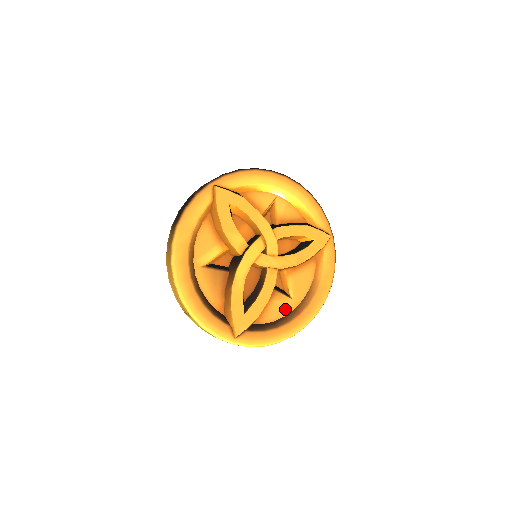
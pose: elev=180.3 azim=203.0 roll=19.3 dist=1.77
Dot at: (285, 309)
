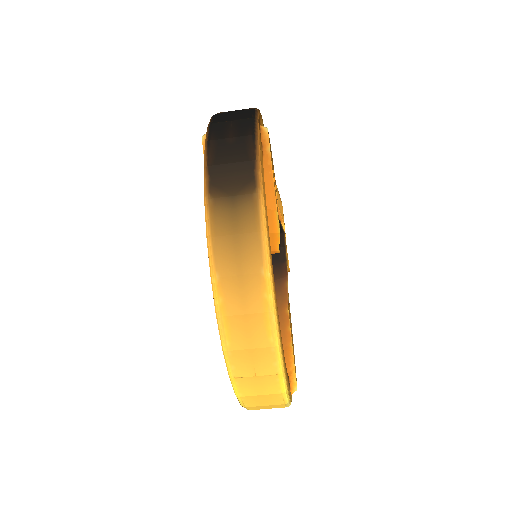
Dot at: occluded
